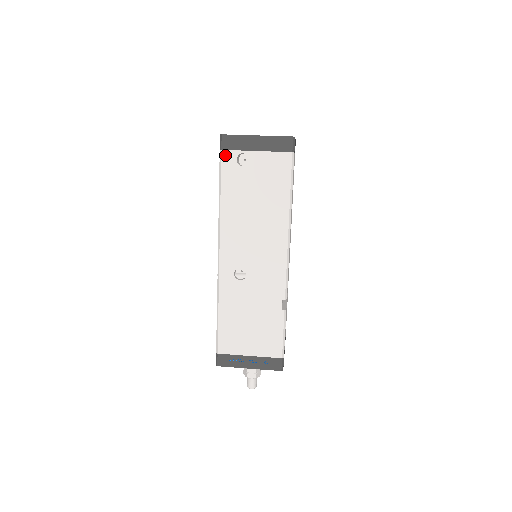
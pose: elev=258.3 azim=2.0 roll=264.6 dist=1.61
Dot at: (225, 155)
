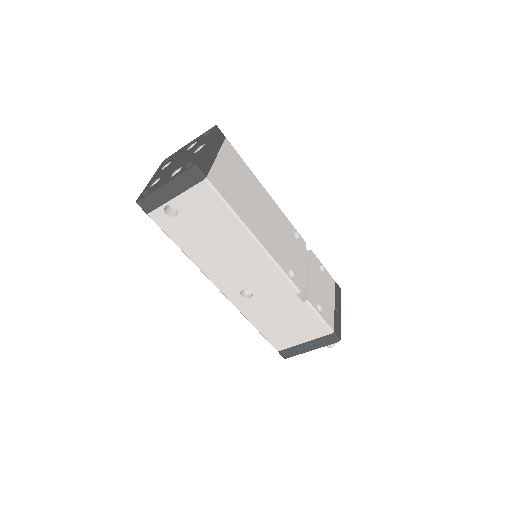
Dot at: (154, 216)
